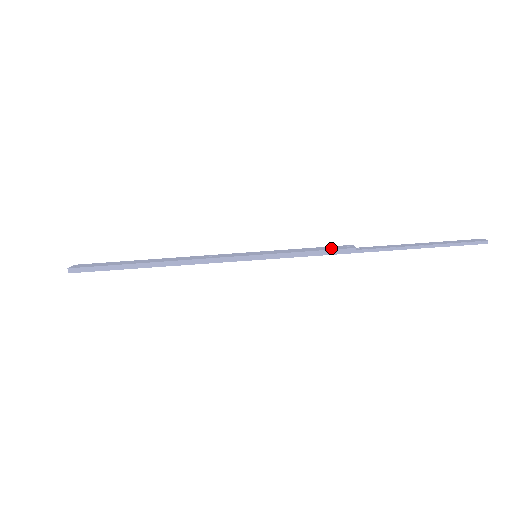
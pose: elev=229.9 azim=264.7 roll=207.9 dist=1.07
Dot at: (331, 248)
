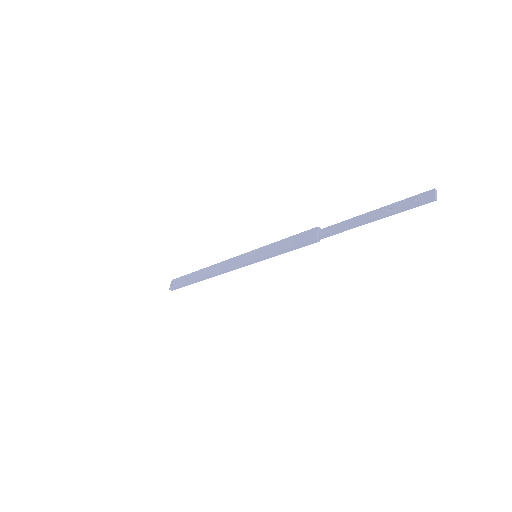
Dot at: (300, 241)
